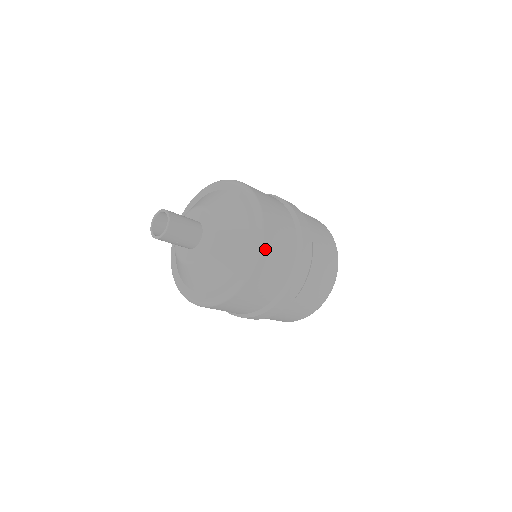
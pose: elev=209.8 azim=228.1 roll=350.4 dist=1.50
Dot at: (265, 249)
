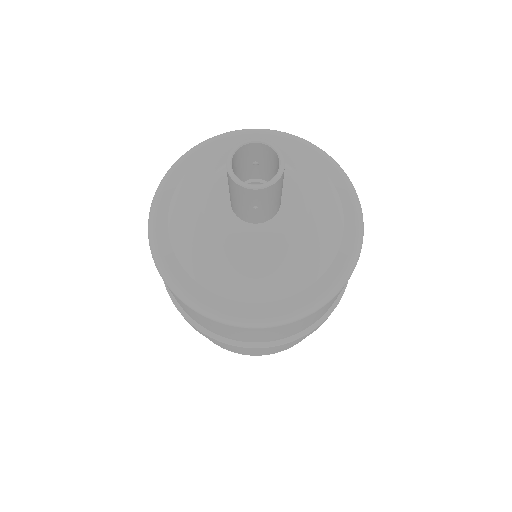
Dot at: occluded
